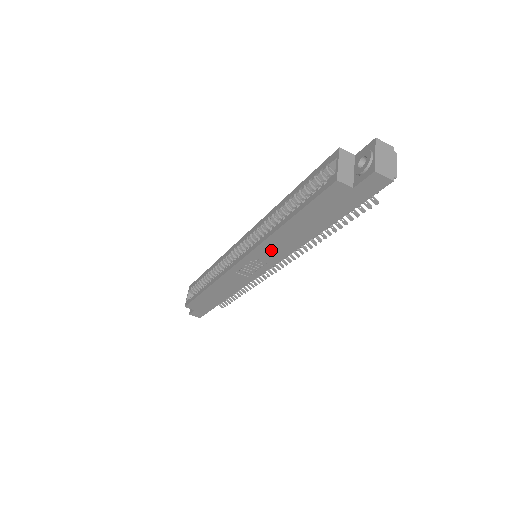
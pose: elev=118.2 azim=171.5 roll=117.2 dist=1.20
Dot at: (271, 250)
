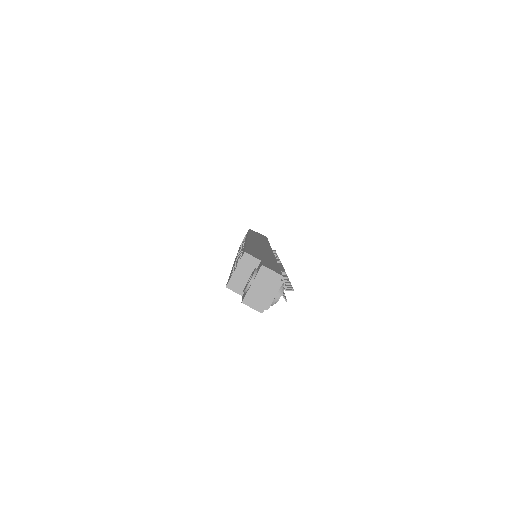
Dot at: occluded
